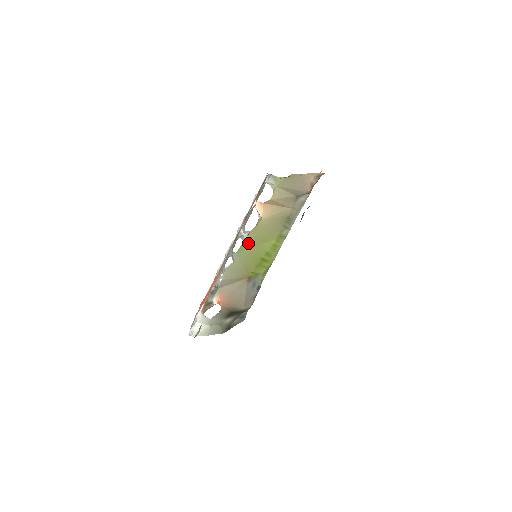
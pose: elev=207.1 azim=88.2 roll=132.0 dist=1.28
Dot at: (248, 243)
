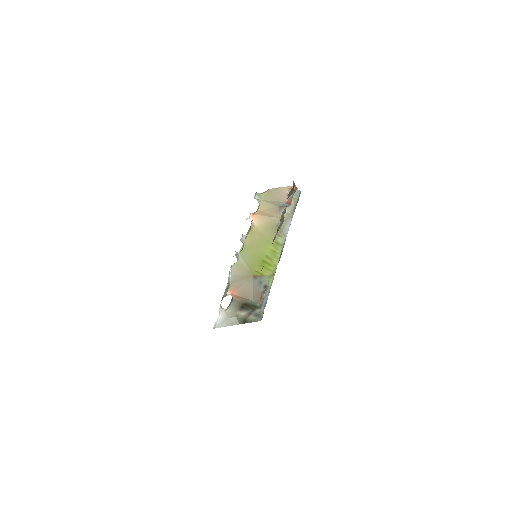
Dot at: (248, 246)
